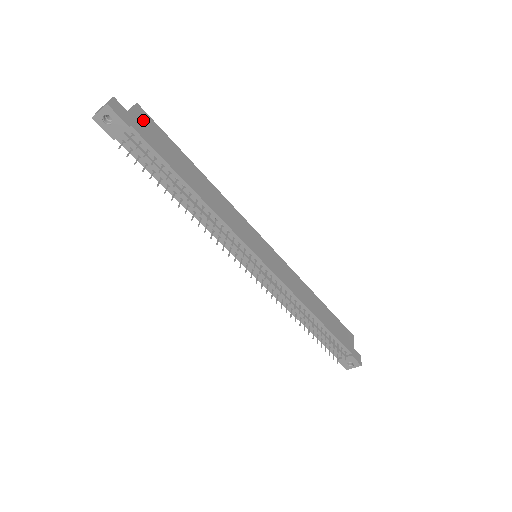
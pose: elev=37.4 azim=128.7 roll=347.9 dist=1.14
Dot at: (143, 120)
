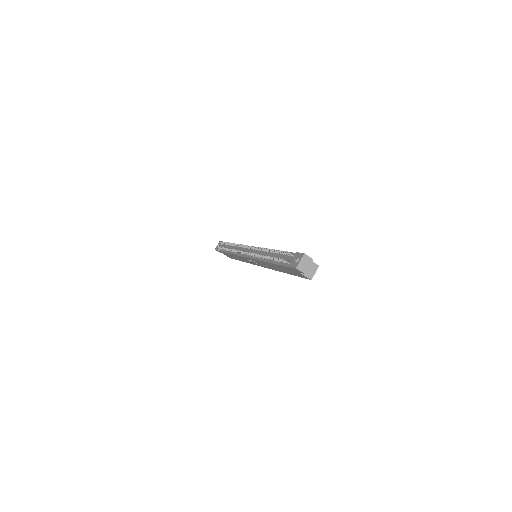
Dot at: occluded
